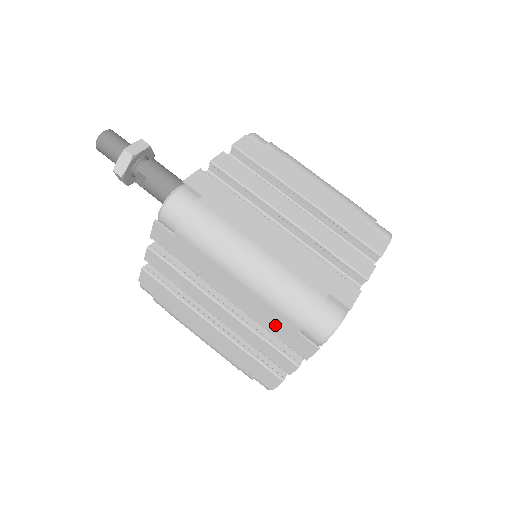
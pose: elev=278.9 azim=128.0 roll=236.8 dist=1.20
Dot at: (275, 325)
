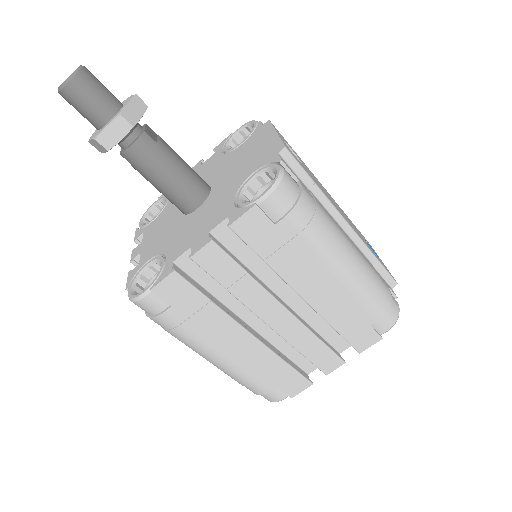
Dot at: occluded
